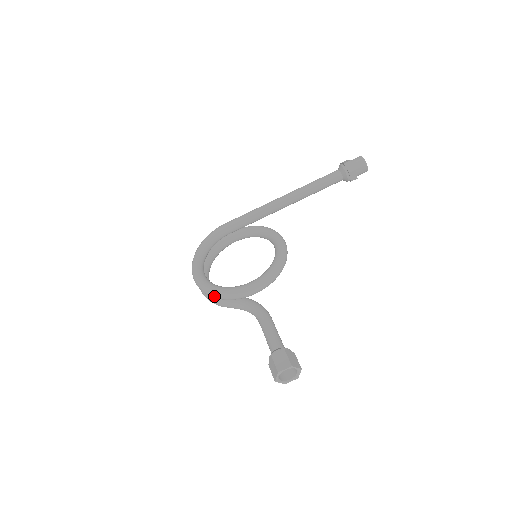
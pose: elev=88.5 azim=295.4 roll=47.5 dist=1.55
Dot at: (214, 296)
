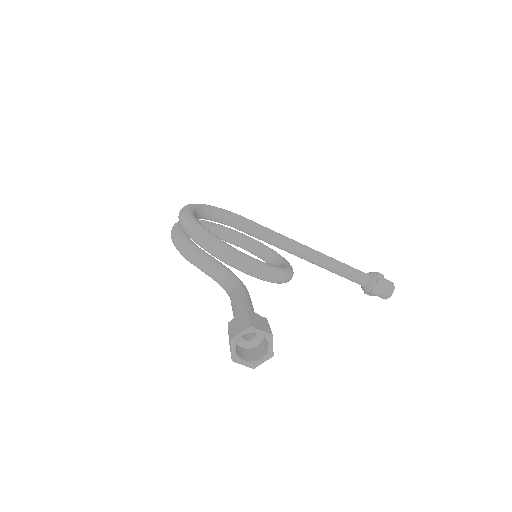
Dot at: (197, 234)
